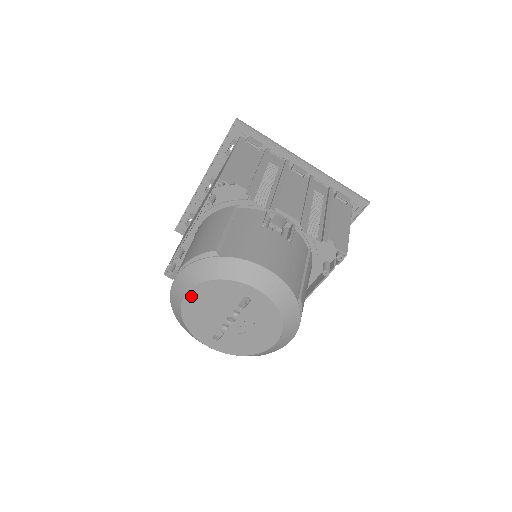
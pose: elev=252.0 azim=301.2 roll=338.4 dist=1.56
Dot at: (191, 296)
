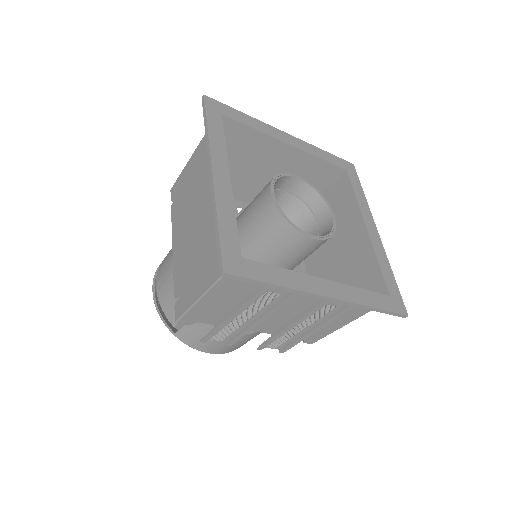
Dot at: occluded
